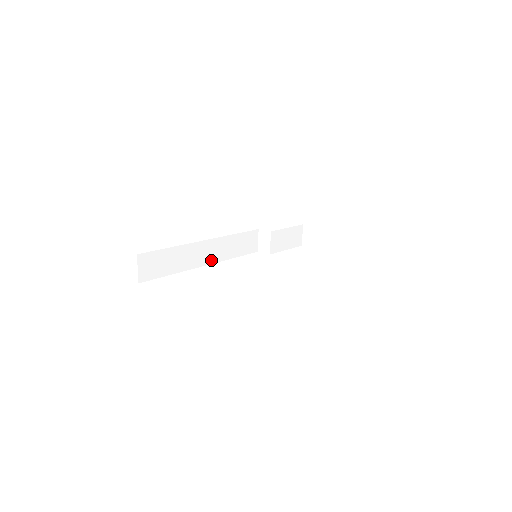
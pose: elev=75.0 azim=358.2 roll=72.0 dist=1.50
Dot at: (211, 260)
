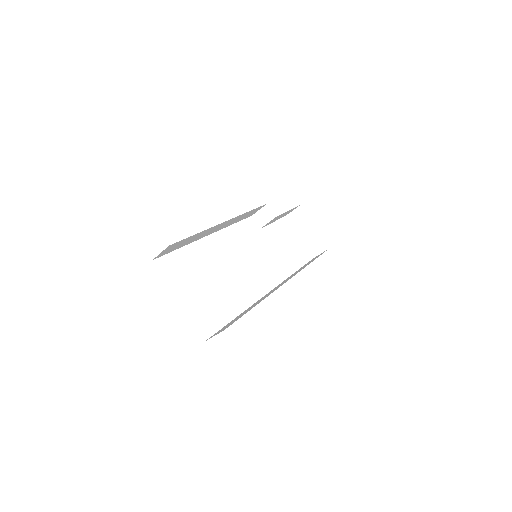
Dot at: (216, 230)
